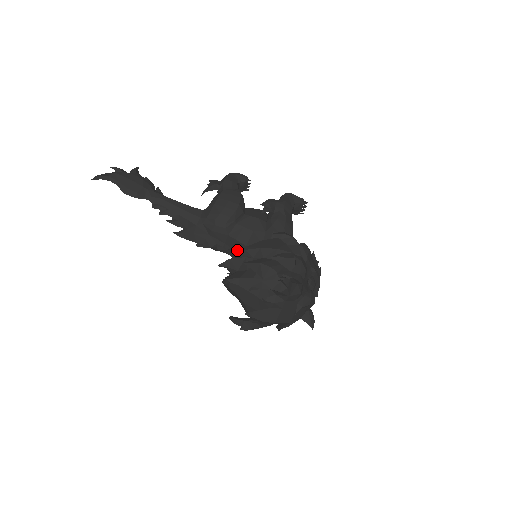
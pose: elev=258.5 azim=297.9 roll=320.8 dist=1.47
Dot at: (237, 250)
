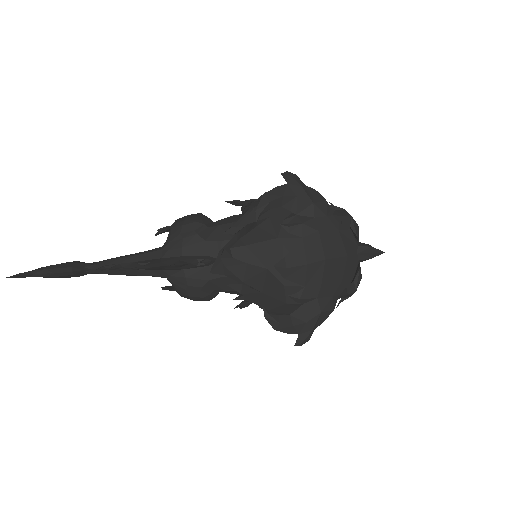
Dot at: occluded
